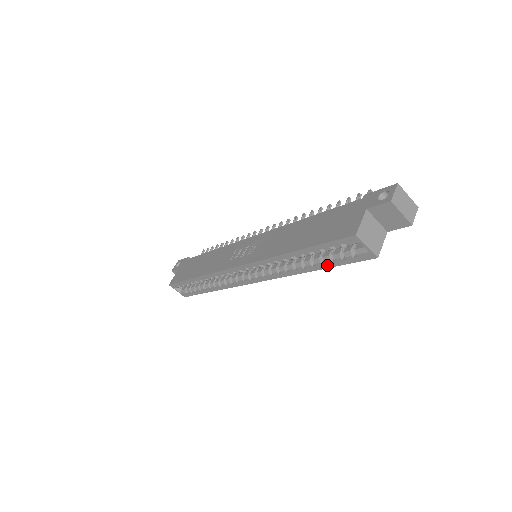
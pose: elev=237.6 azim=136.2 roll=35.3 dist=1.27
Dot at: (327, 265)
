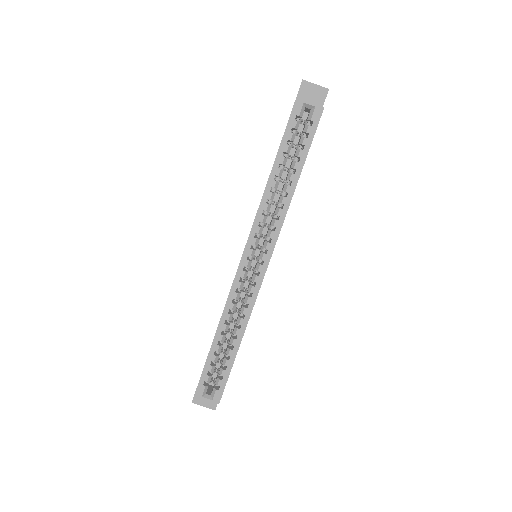
Dot at: (302, 158)
